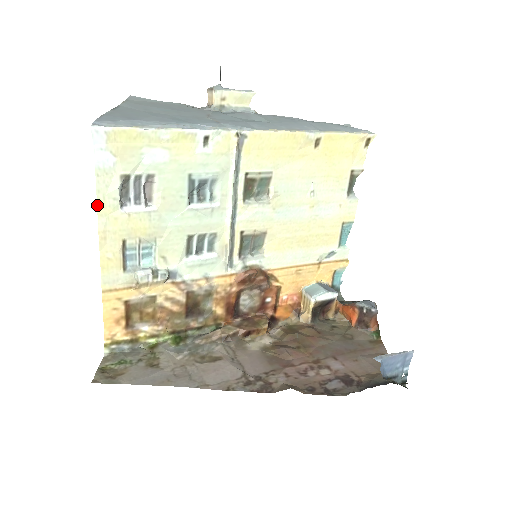
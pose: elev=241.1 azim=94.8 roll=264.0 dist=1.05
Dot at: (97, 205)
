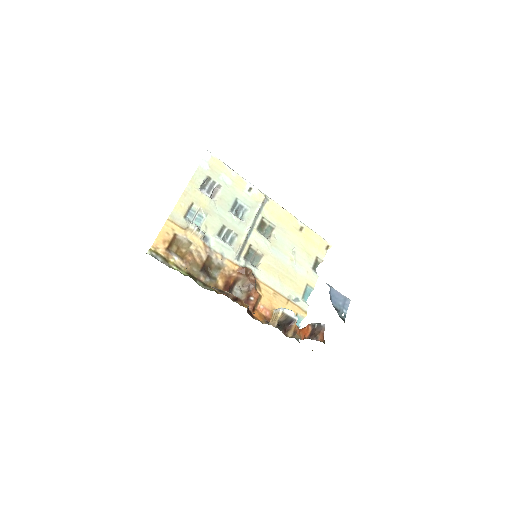
Dot at: (191, 179)
